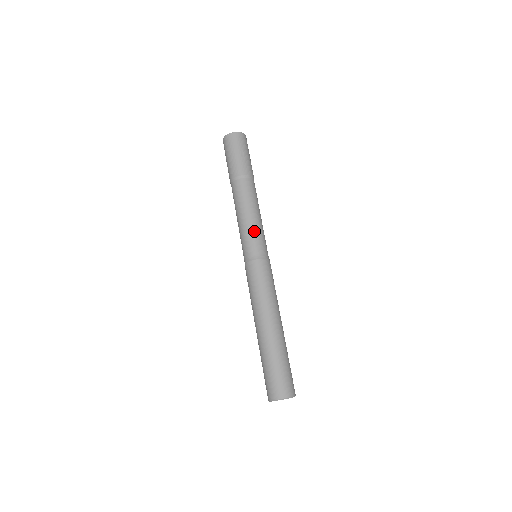
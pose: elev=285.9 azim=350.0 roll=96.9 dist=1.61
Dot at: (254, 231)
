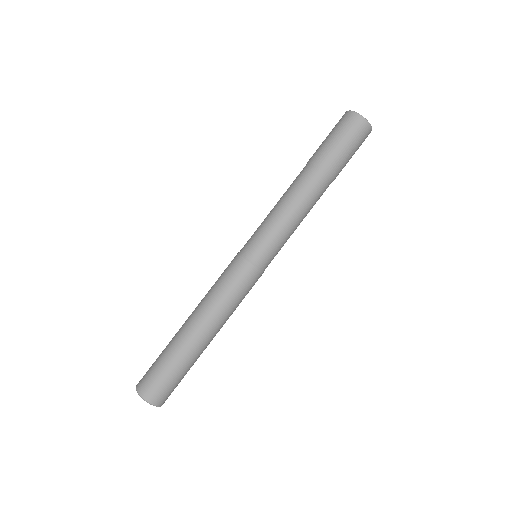
Dot at: (282, 240)
